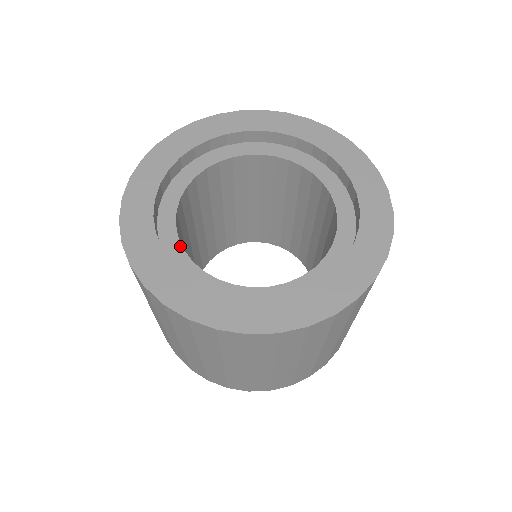
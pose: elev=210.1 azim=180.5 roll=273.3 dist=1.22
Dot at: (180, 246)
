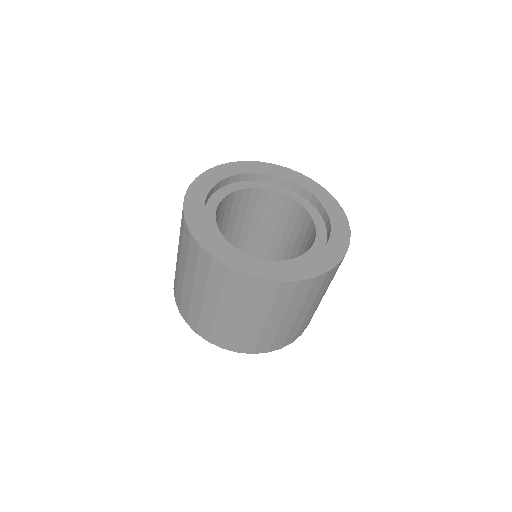
Dot at: (219, 231)
